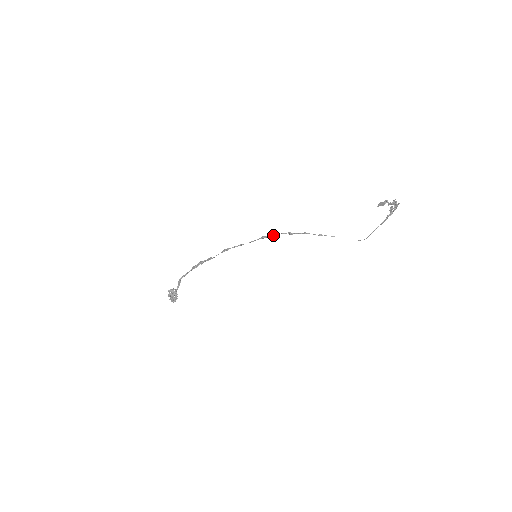
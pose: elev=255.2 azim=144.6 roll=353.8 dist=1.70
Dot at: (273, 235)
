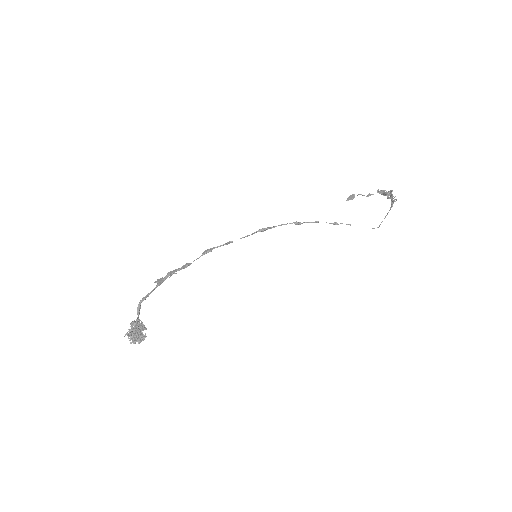
Dot at: (276, 226)
